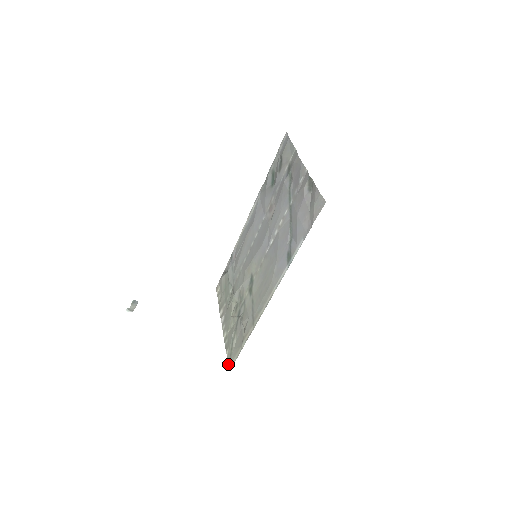
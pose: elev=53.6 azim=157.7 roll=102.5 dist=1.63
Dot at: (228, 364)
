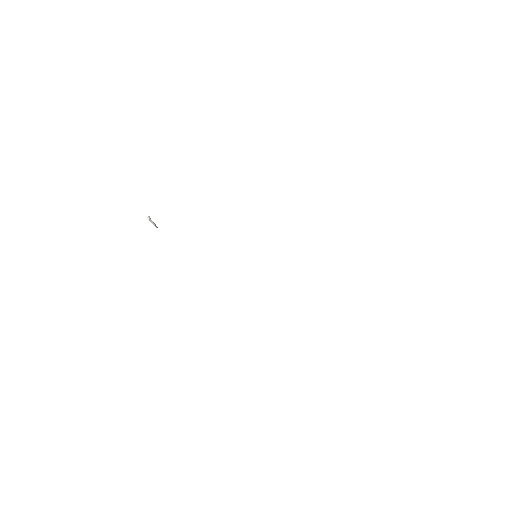
Dot at: occluded
